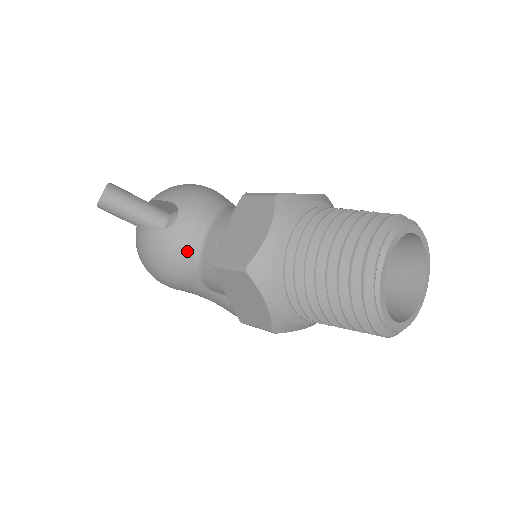
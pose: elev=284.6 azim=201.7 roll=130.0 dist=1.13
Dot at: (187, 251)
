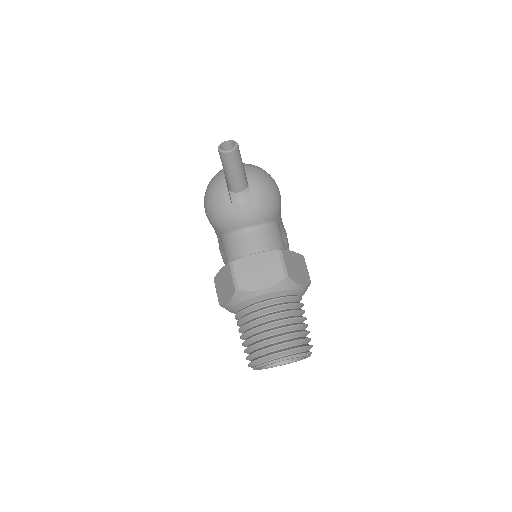
Dot at: (230, 226)
